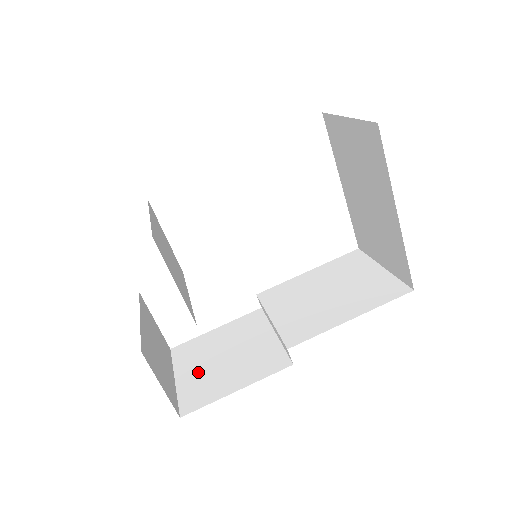
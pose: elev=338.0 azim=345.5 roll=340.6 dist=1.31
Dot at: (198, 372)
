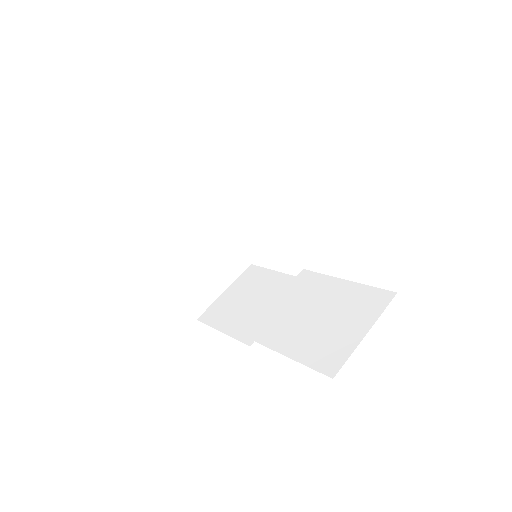
Dot at: (233, 298)
